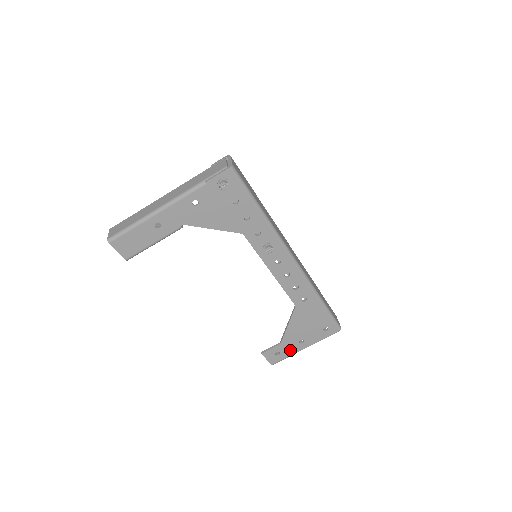
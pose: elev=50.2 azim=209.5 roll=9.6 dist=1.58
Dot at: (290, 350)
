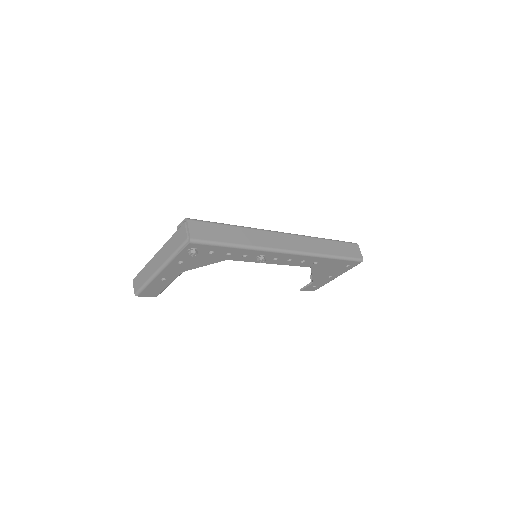
Dot at: (324, 282)
